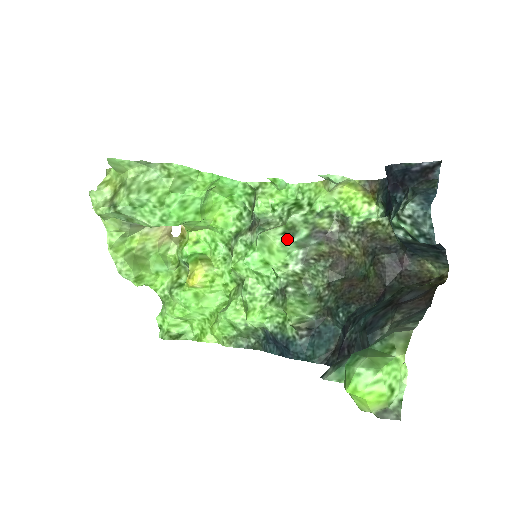
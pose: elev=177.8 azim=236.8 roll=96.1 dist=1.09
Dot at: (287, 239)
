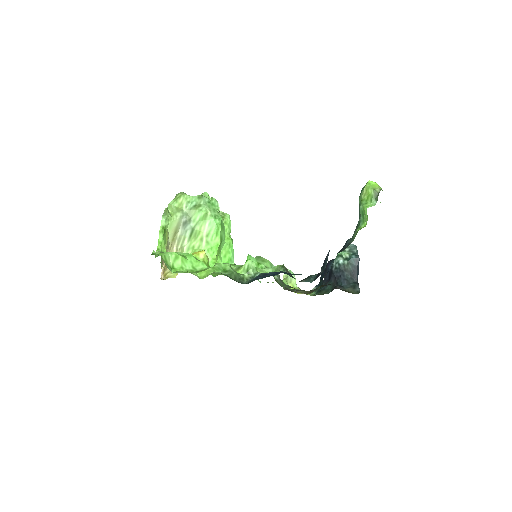
Dot at: occluded
